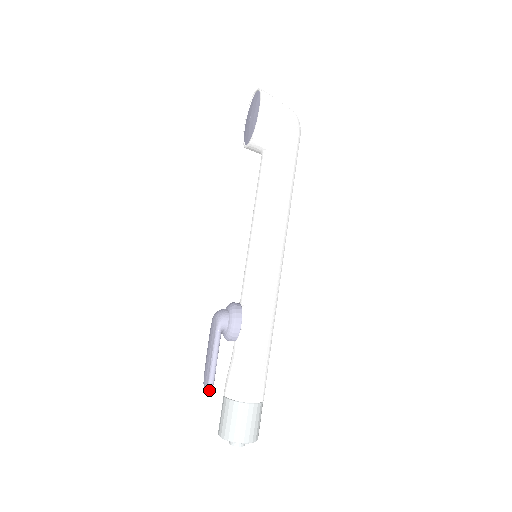
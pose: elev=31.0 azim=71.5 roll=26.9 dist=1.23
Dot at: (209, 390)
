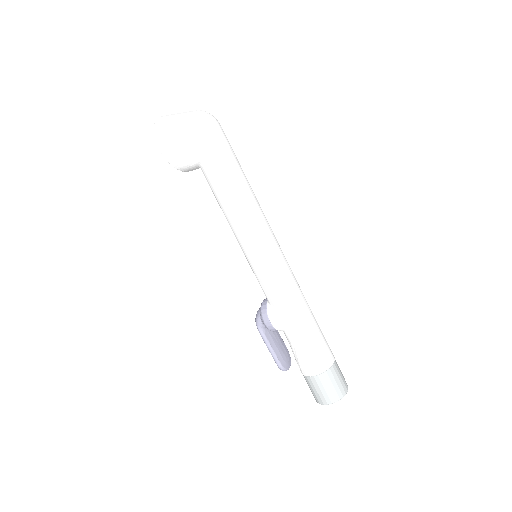
Dot at: occluded
